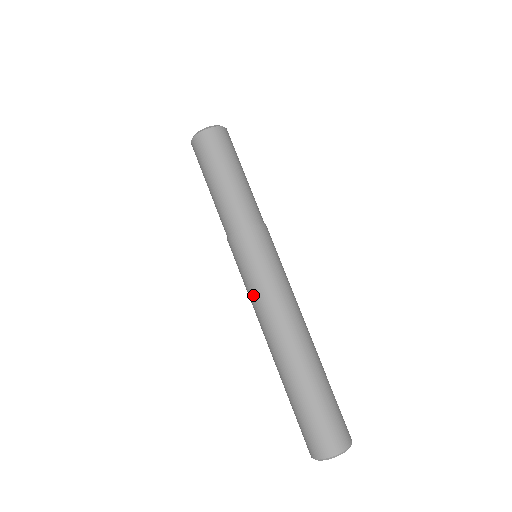
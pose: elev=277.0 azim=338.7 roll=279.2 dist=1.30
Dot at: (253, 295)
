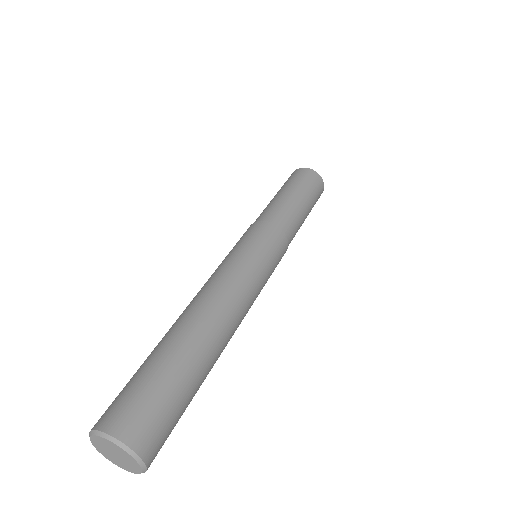
Dot at: (233, 262)
